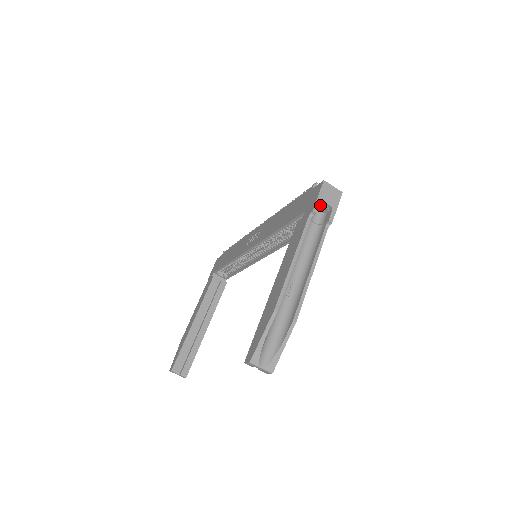
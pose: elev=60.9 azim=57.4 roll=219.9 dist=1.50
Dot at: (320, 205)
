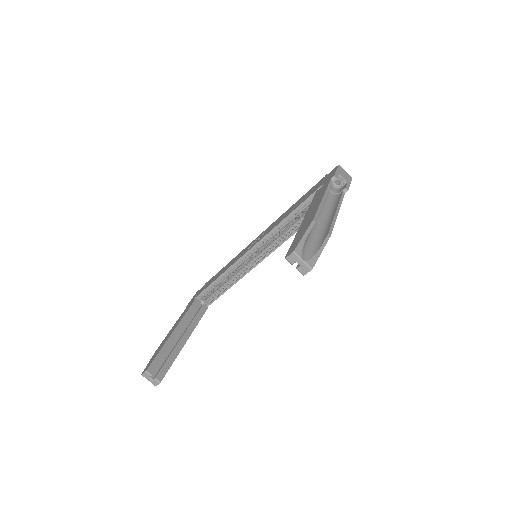
Dot at: (337, 178)
